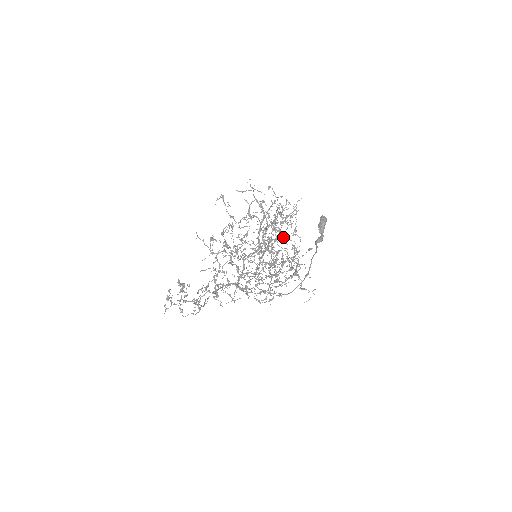
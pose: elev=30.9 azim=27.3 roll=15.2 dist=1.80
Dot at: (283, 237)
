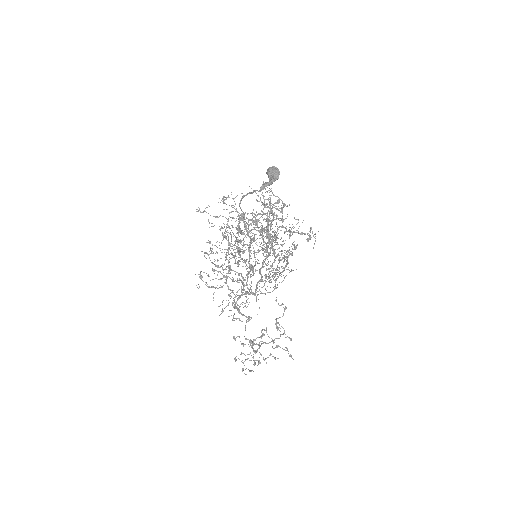
Dot at: occluded
